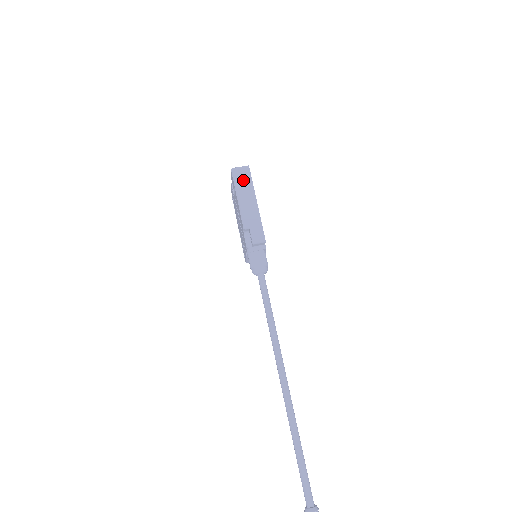
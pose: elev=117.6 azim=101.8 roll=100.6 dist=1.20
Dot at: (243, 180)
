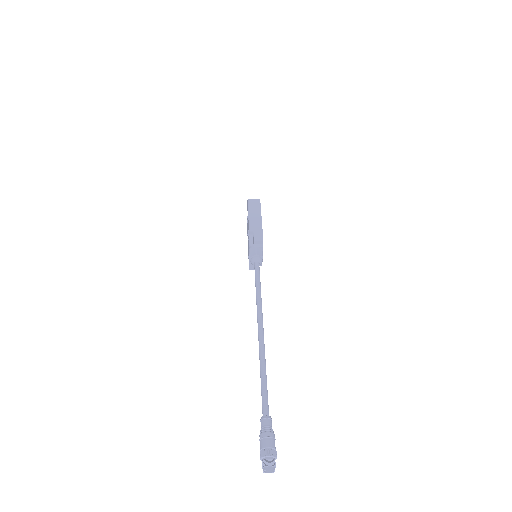
Dot at: (254, 205)
